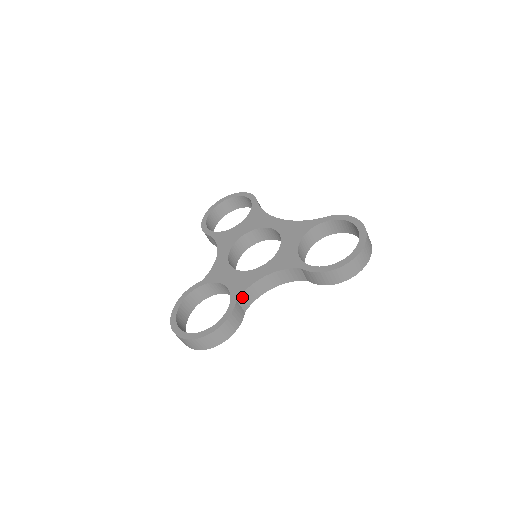
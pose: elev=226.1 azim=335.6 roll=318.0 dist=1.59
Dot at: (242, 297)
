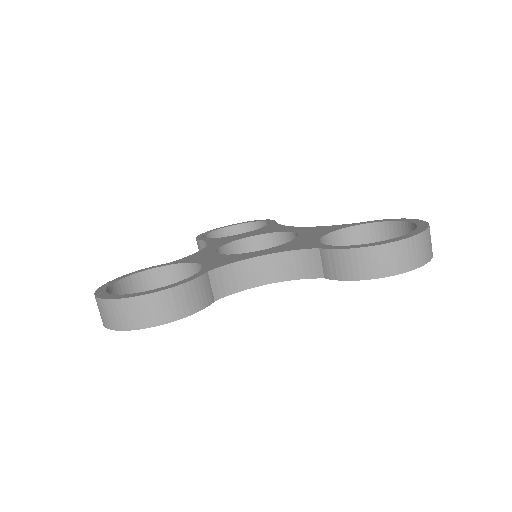
Dot at: (218, 273)
